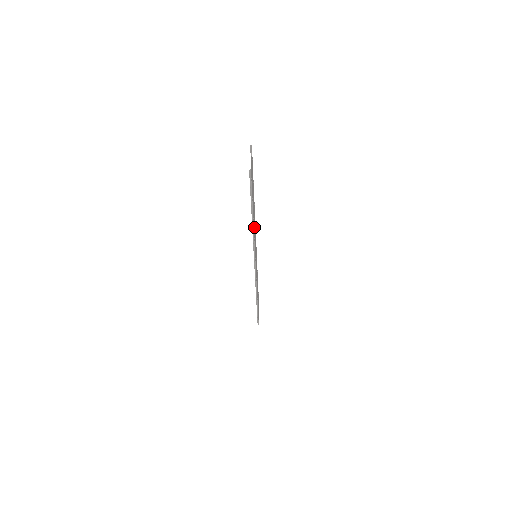
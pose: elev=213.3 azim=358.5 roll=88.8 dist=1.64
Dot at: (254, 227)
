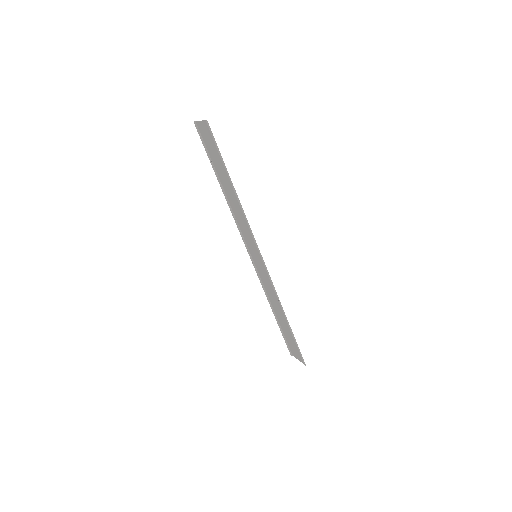
Dot at: (238, 208)
